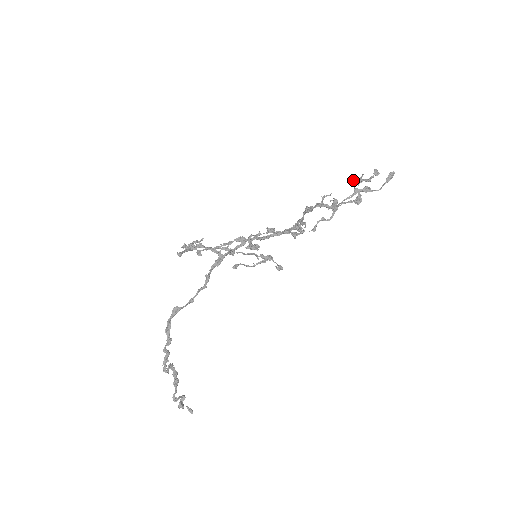
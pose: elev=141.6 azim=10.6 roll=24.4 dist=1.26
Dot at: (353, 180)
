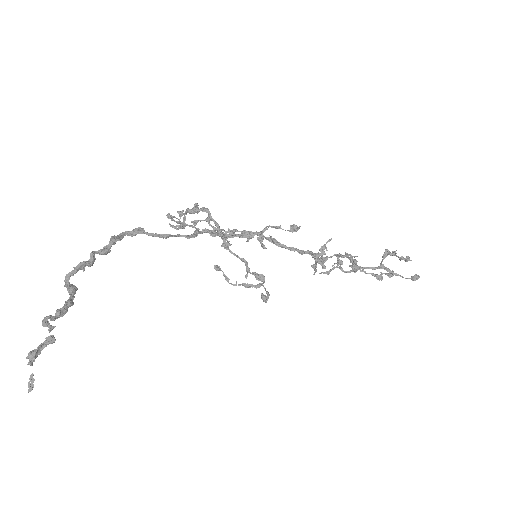
Dot at: (386, 249)
